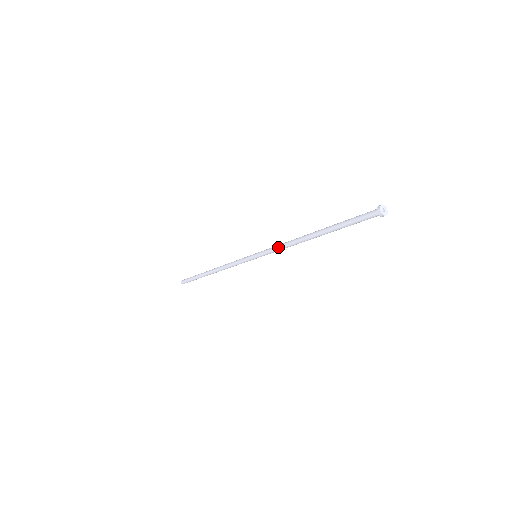
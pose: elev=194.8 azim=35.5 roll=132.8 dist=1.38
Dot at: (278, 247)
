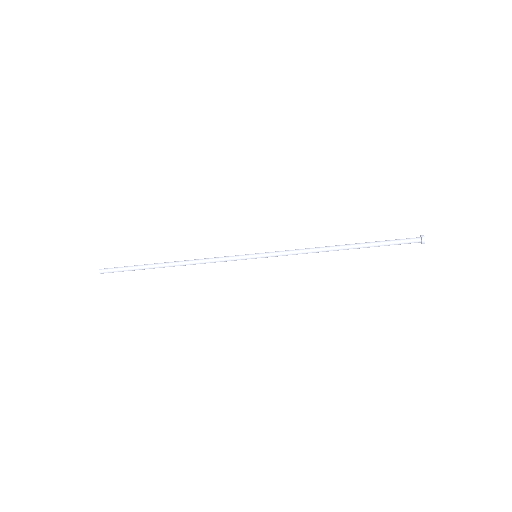
Dot at: (296, 252)
